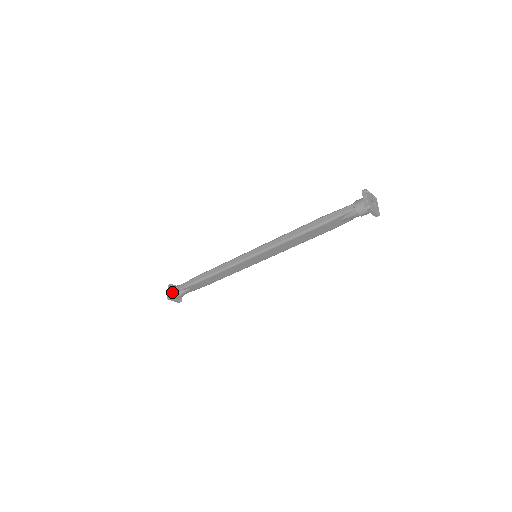
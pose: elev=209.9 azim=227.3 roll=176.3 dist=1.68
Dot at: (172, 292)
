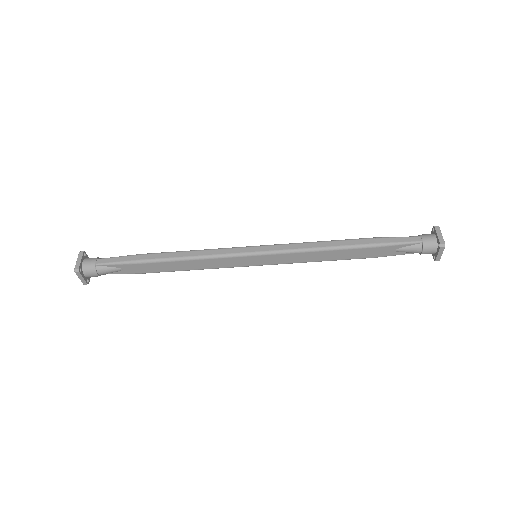
Dot at: (85, 263)
